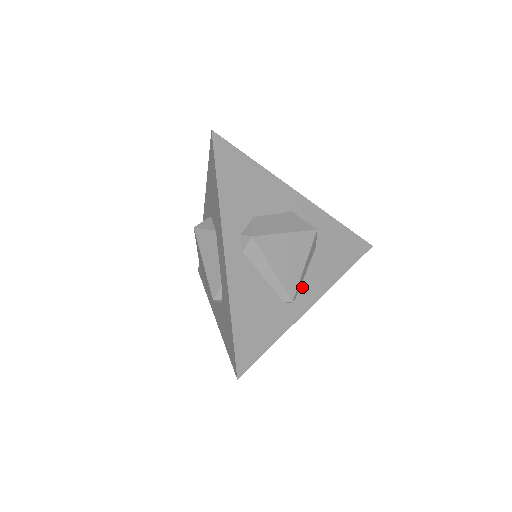
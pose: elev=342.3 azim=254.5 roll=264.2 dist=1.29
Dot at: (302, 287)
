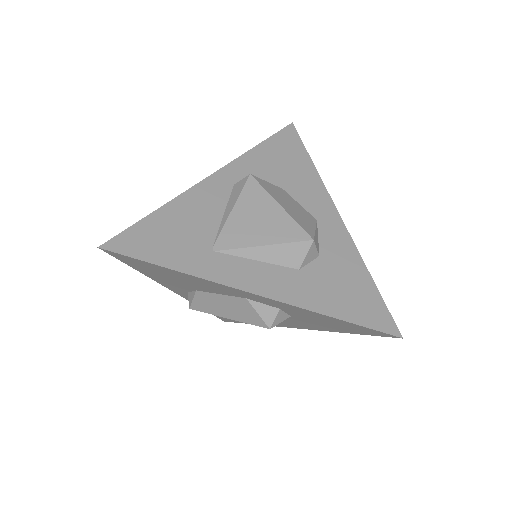
Dot at: occluded
